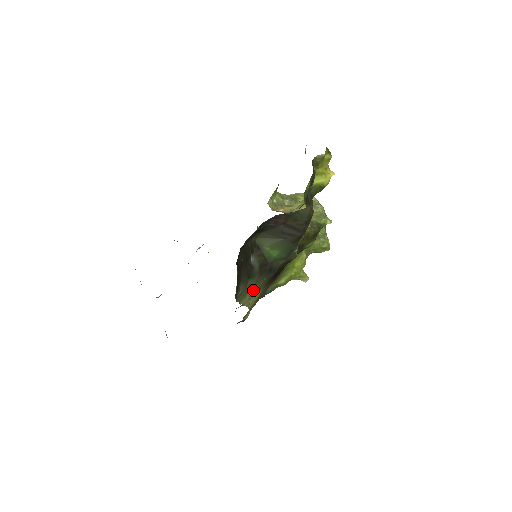
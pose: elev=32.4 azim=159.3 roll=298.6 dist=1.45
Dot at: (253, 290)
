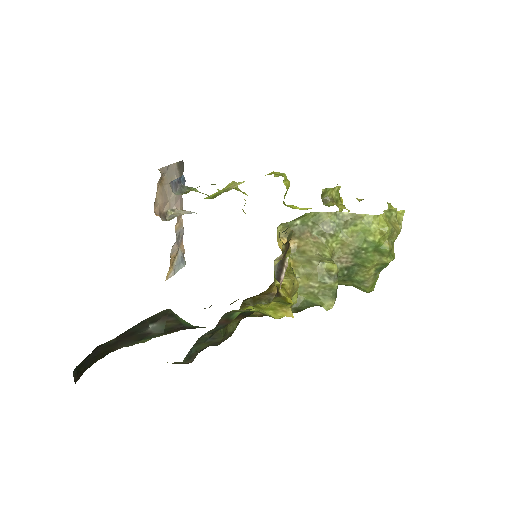
Dot at: occluded
